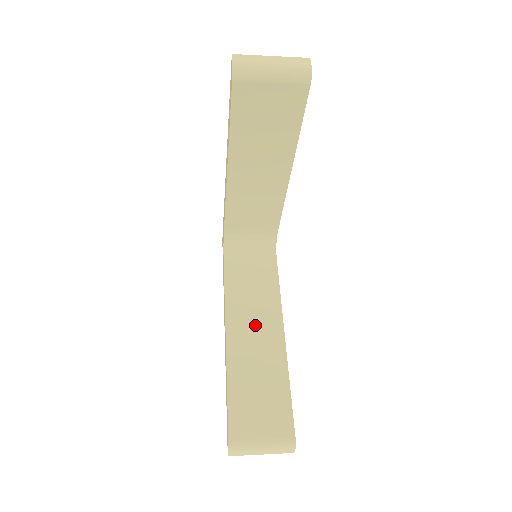
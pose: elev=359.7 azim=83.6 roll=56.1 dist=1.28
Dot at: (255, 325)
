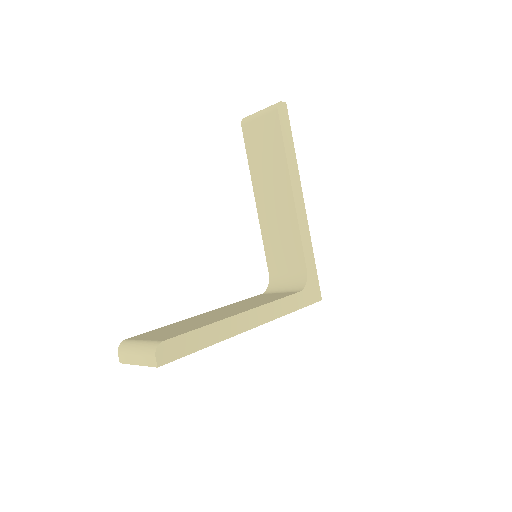
Dot at: (232, 309)
